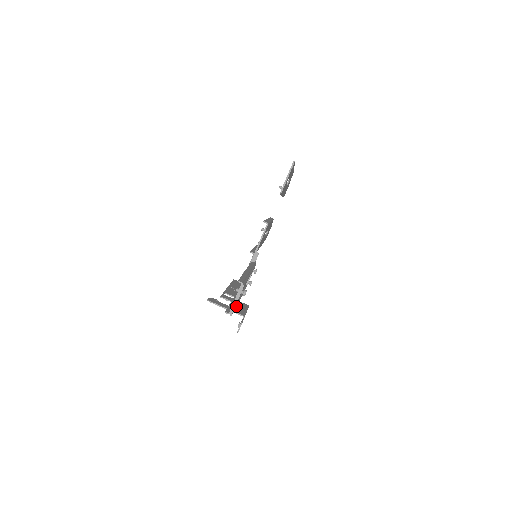
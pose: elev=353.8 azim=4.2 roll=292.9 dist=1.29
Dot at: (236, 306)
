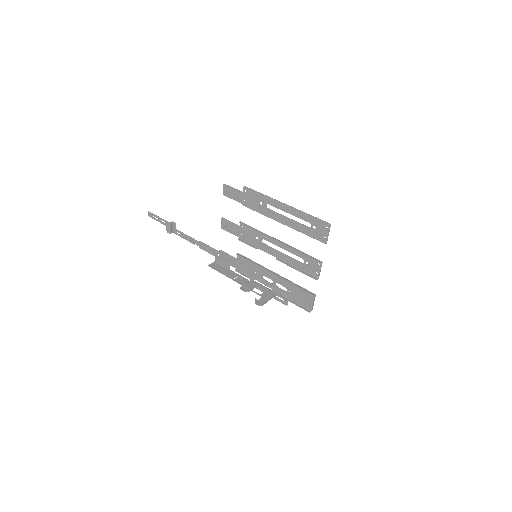
Dot at: (311, 305)
